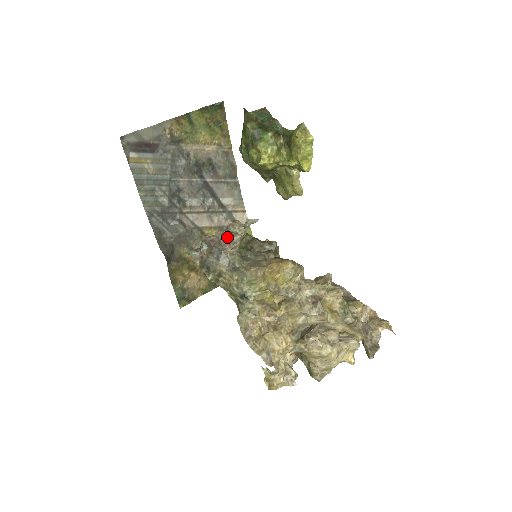
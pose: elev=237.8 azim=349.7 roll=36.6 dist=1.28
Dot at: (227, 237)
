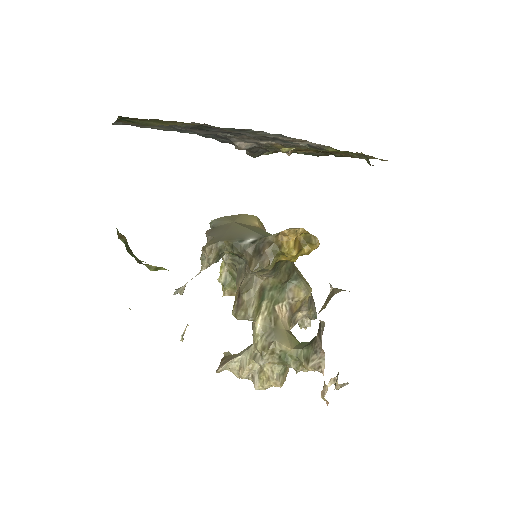
Dot at: (201, 259)
